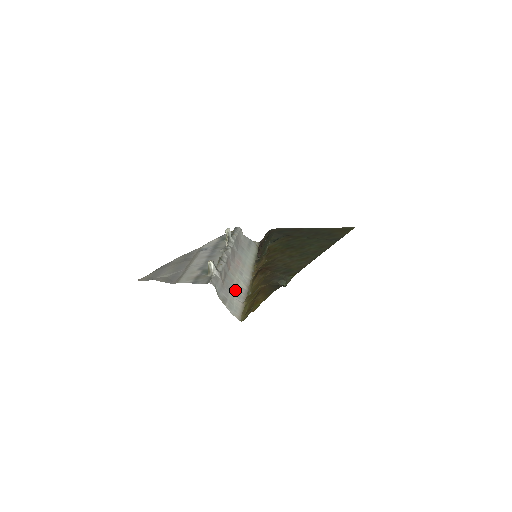
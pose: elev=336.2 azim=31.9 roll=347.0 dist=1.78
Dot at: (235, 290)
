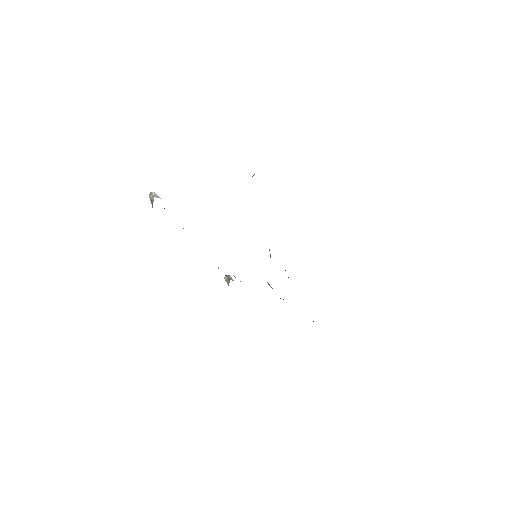
Dot at: occluded
